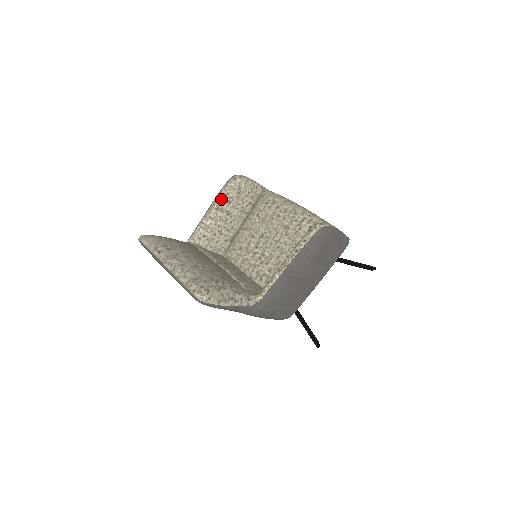
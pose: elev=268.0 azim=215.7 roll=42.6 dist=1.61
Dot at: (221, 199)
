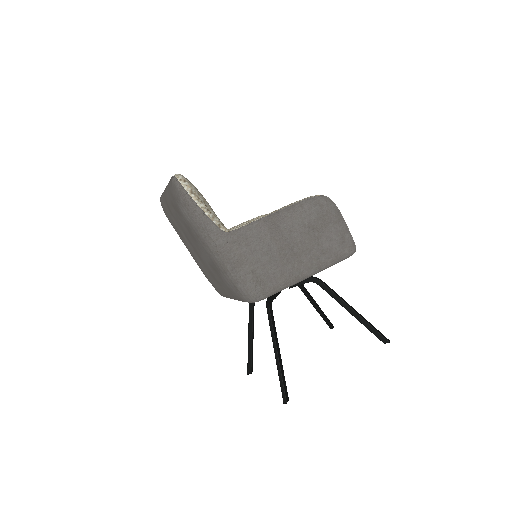
Dot at: (250, 221)
